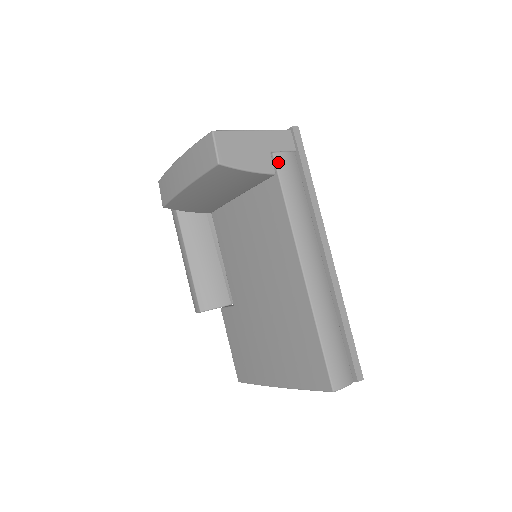
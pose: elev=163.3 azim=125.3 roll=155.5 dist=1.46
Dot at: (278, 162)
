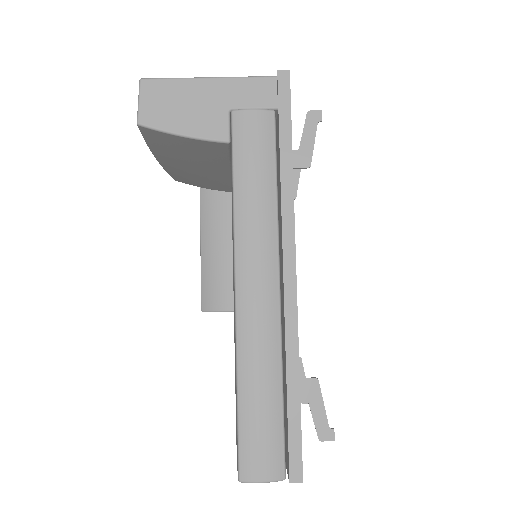
Dot at: (236, 124)
